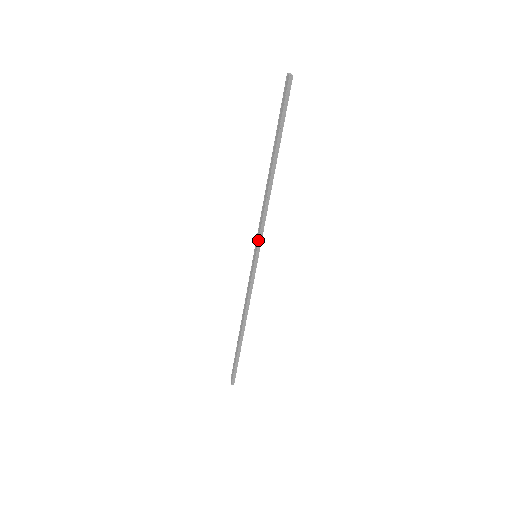
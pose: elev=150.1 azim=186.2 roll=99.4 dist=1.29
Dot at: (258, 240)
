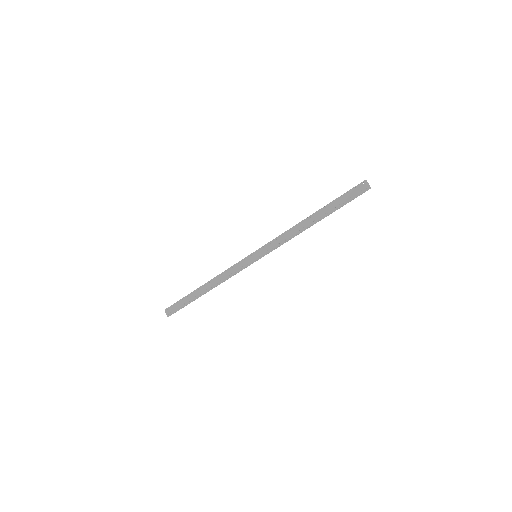
Dot at: (269, 252)
